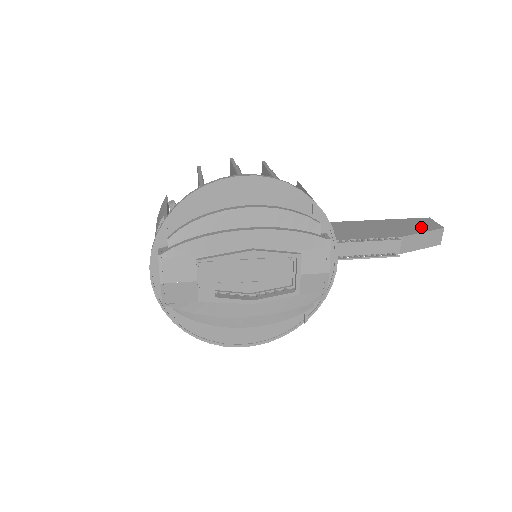
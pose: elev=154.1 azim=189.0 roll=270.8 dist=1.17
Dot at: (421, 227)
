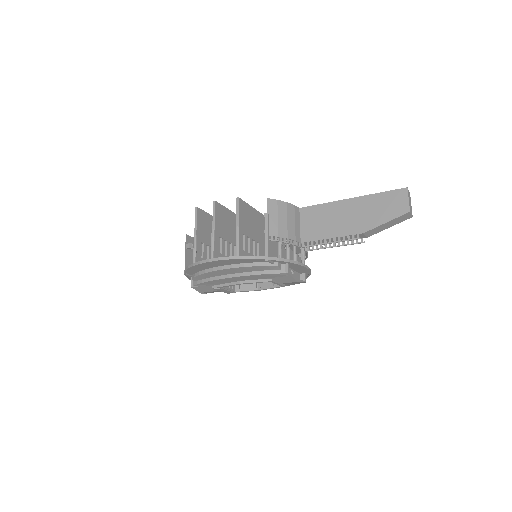
Dot at: (388, 212)
